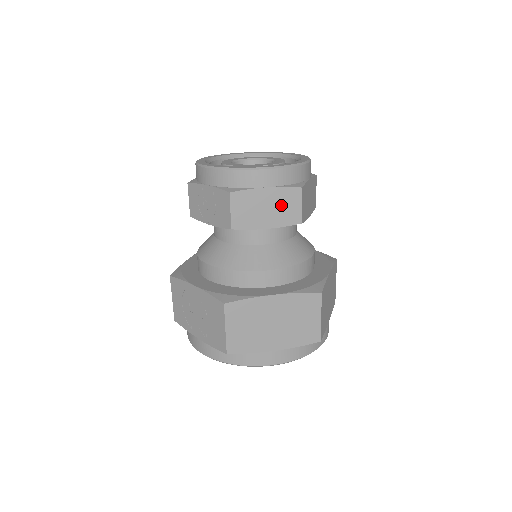
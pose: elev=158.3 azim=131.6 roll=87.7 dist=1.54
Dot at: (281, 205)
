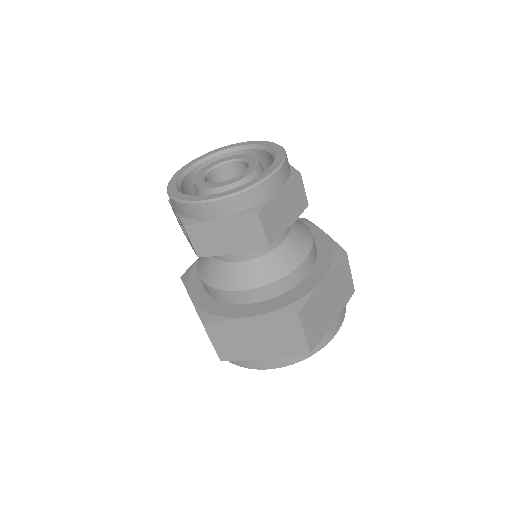
Dot at: (240, 232)
